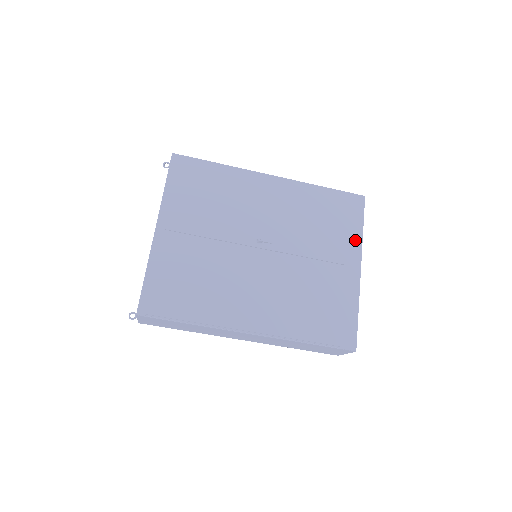
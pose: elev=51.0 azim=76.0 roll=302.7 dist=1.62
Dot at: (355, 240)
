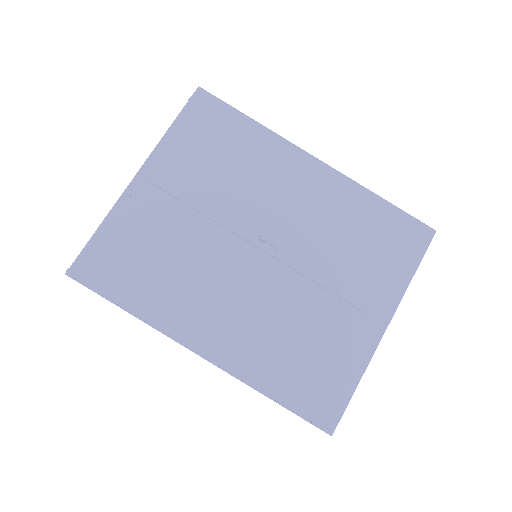
Dot at: (396, 285)
